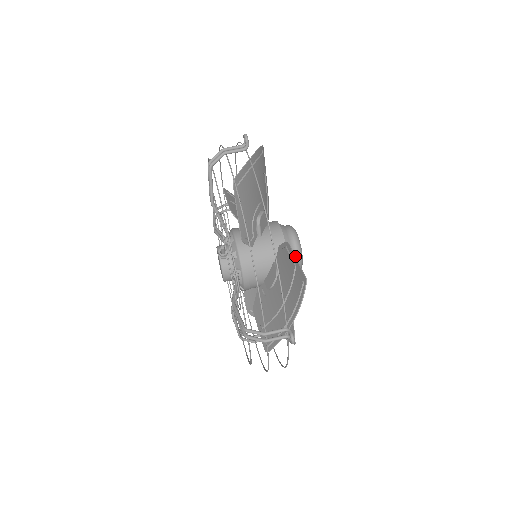
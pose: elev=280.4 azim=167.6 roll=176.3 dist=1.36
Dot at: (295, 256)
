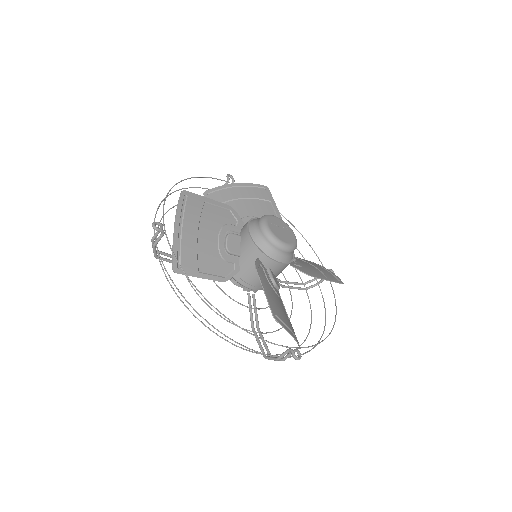
Dot at: (262, 287)
